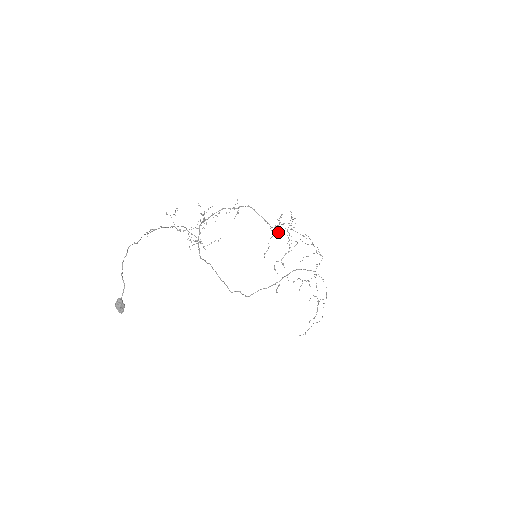
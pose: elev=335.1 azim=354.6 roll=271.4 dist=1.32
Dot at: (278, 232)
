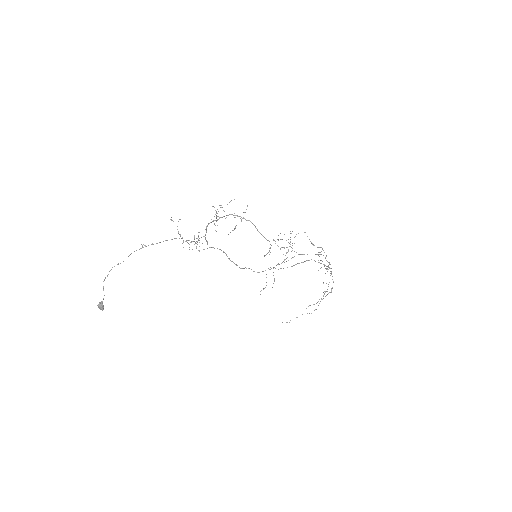
Dot at: occluded
